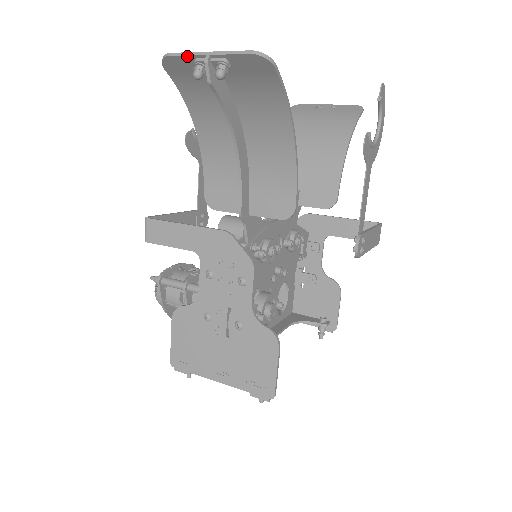
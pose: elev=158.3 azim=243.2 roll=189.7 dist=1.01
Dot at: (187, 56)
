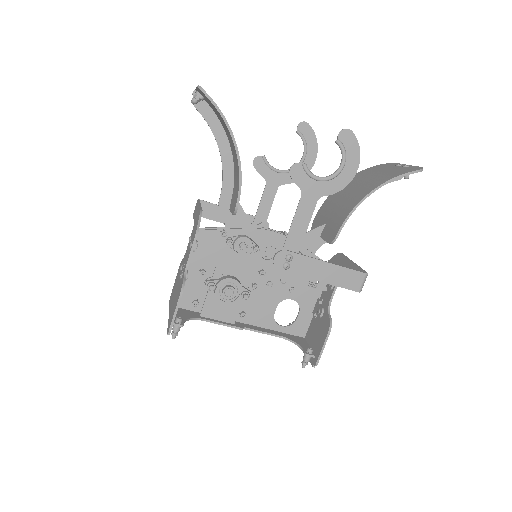
Dot at: occluded
